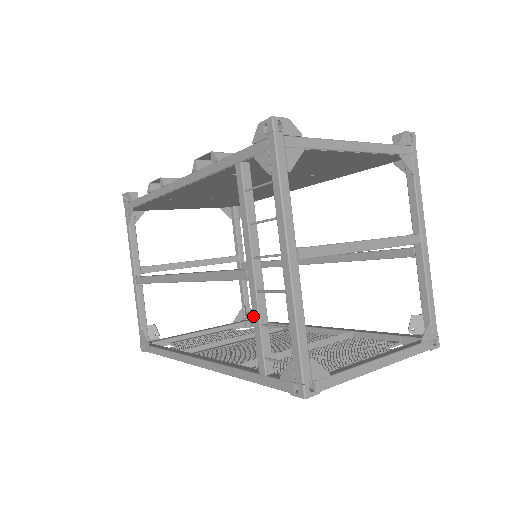
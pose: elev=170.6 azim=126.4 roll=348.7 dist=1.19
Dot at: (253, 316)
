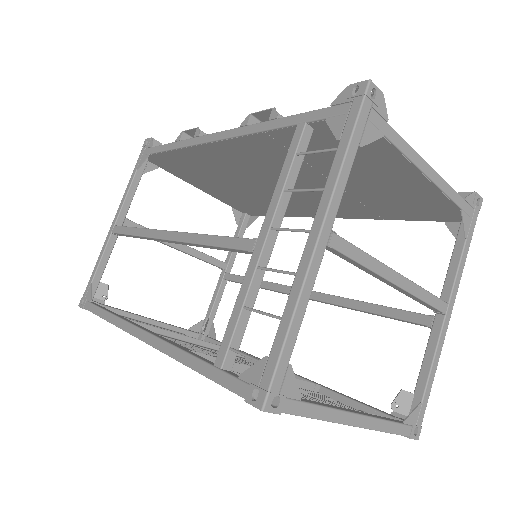
Dot at: (239, 294)
